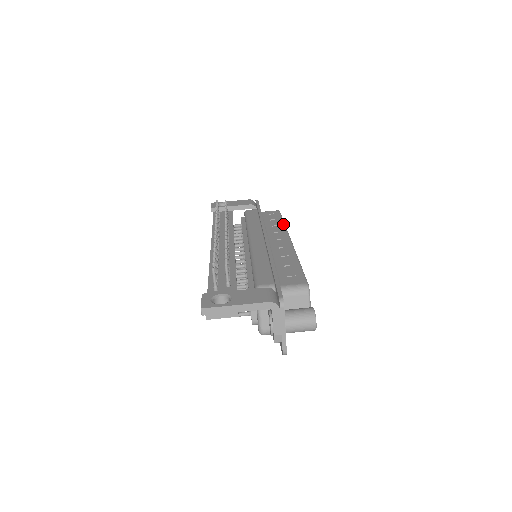
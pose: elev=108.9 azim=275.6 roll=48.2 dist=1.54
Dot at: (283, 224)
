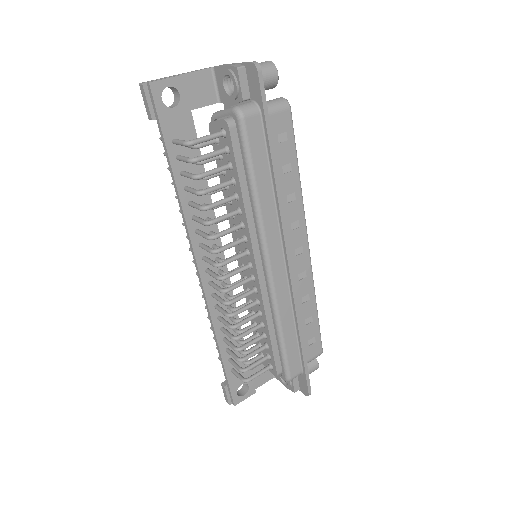
Dot at: occluded
